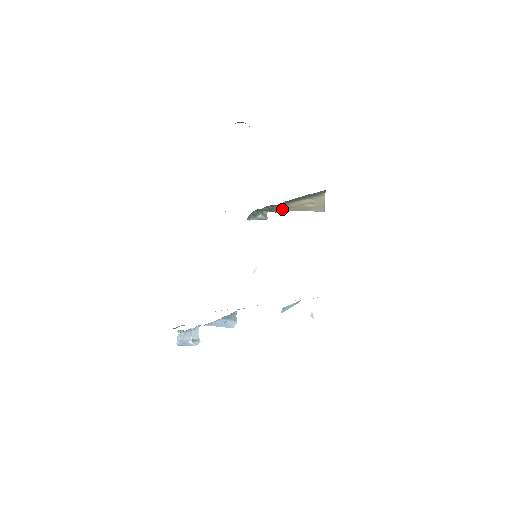
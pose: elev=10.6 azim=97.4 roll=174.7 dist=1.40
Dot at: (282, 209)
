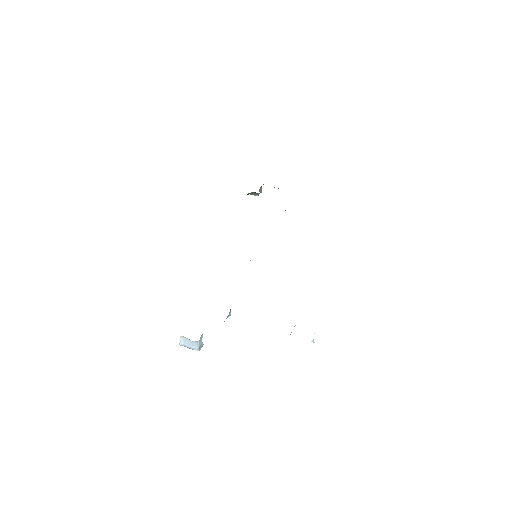
Dot at: occluded
